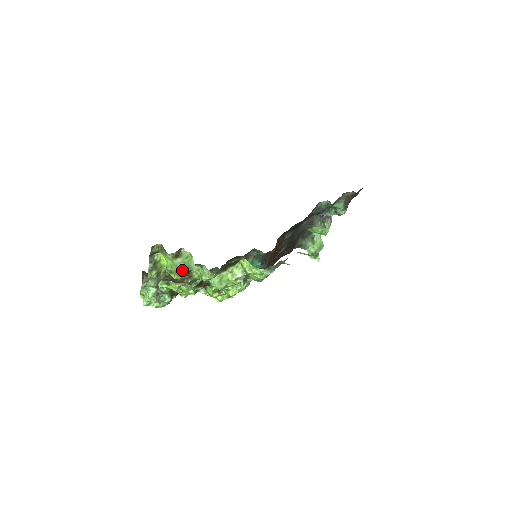
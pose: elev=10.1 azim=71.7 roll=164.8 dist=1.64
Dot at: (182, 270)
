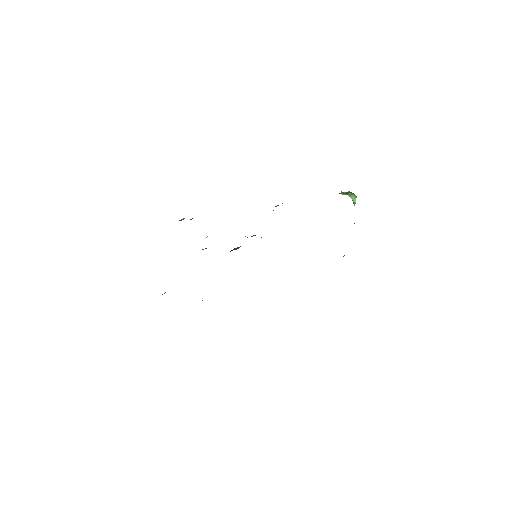
Dot at: occluded
